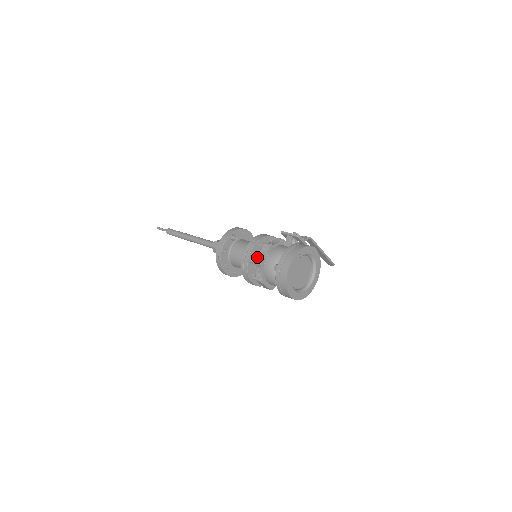
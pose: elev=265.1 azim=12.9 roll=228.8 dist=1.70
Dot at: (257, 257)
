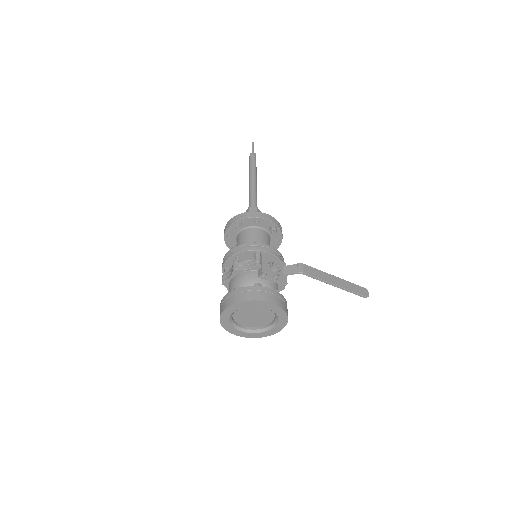
Dot at: (226, 273)
